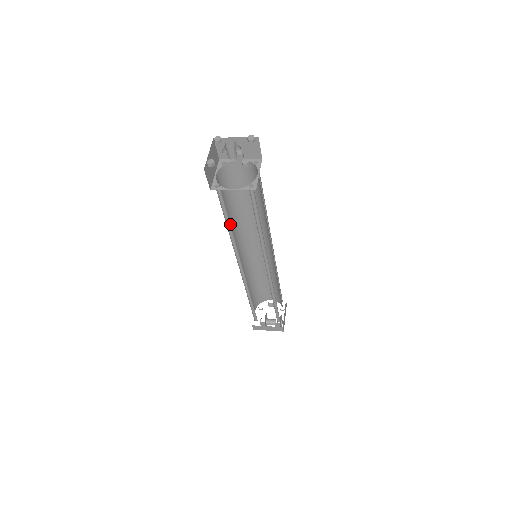
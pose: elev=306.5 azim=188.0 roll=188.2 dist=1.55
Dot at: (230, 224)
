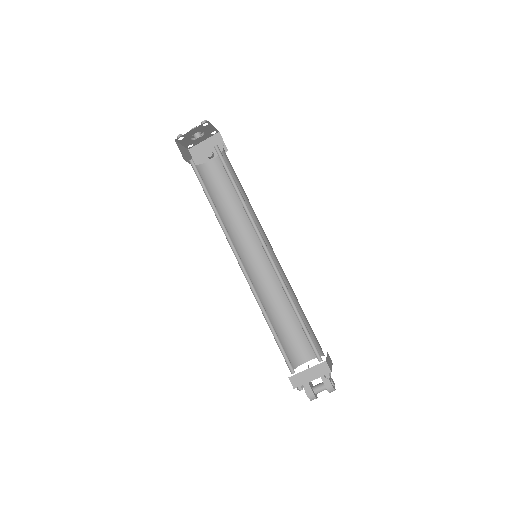
Dot at: (213, 203)
